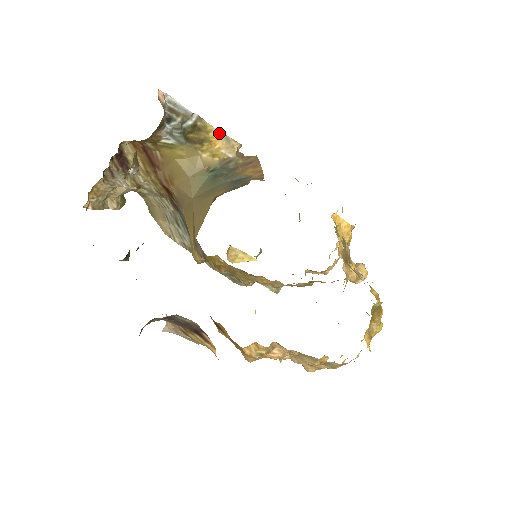
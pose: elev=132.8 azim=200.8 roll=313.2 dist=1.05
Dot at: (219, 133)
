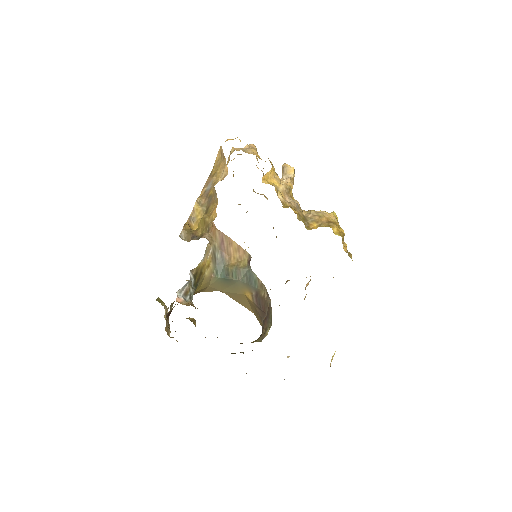
Dot at: (203, 259)
